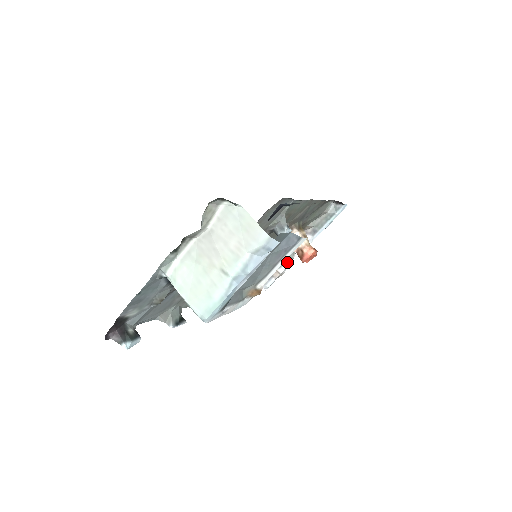
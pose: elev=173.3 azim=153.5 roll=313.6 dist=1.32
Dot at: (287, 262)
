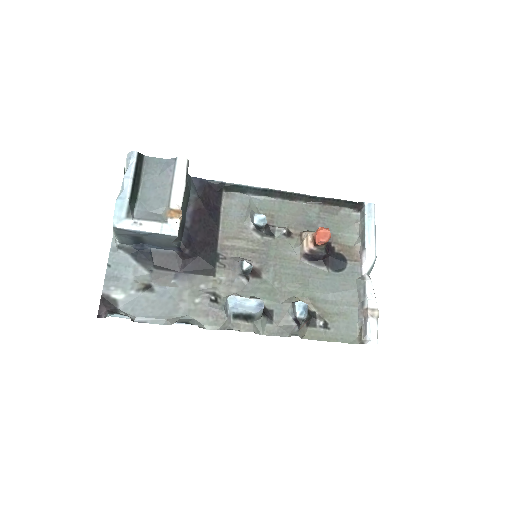
Dot at: (364, 291)
